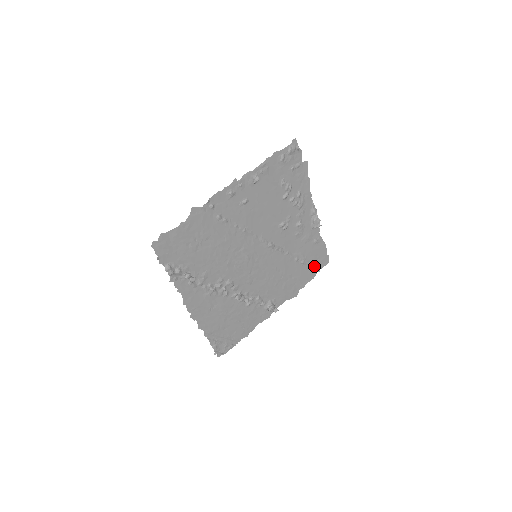
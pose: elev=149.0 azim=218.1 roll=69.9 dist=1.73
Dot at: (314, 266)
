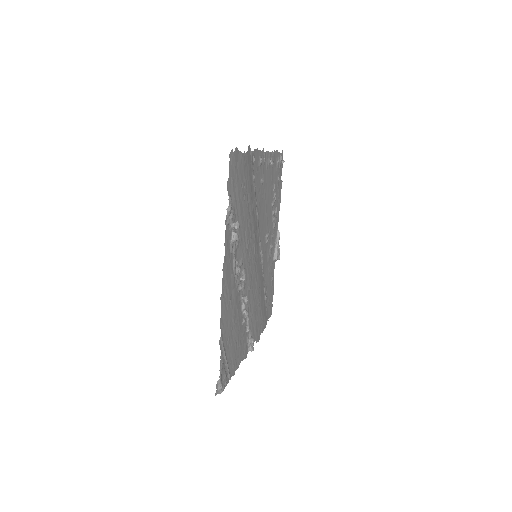
Dot at: (267, 311)
